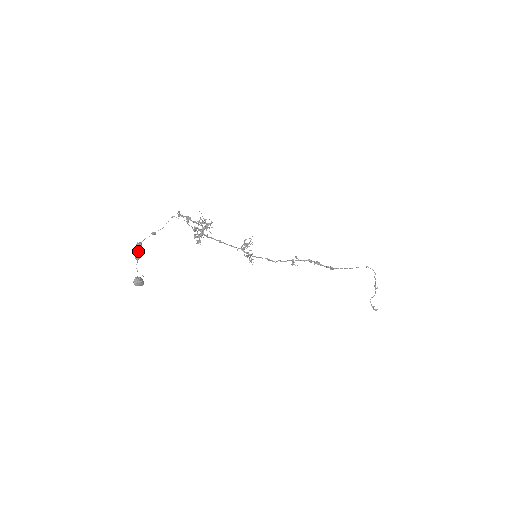
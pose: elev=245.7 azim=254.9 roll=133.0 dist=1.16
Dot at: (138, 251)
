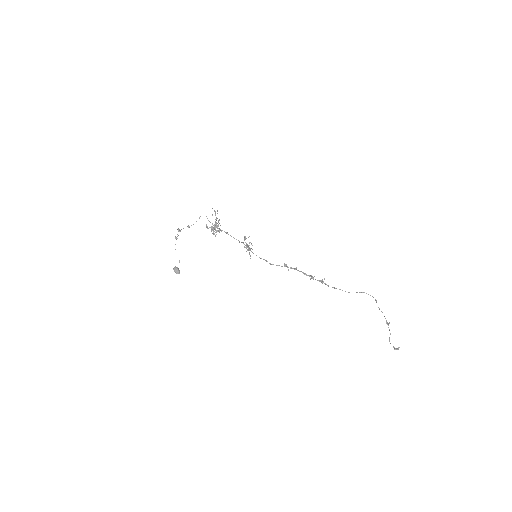
Dot at: occluded
